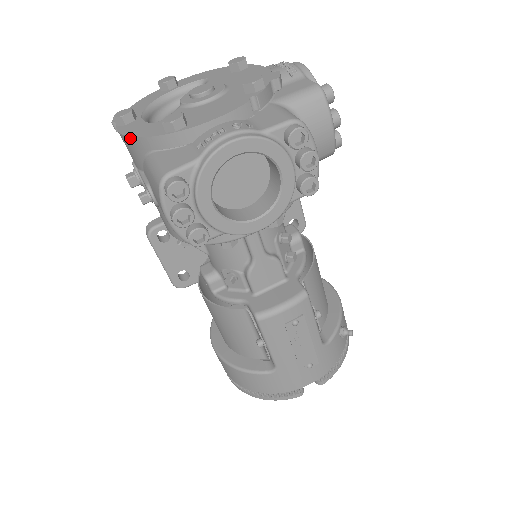
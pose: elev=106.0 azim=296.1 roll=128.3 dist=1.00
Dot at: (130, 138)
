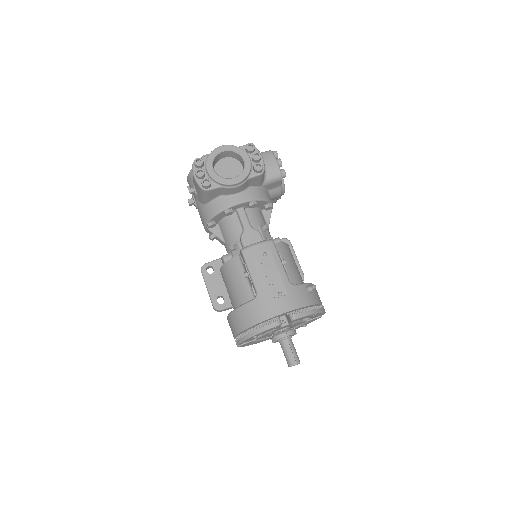
Dot at: (190, 172)
